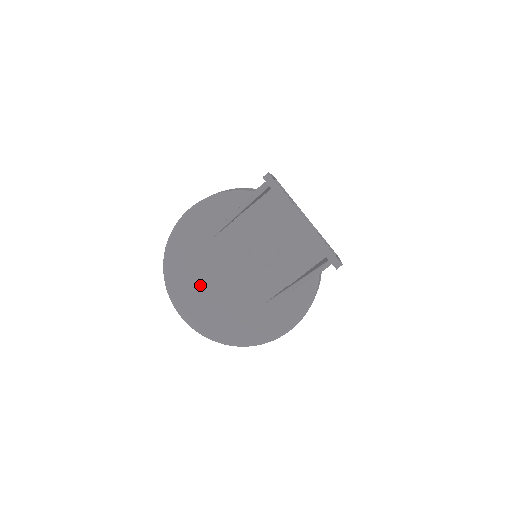
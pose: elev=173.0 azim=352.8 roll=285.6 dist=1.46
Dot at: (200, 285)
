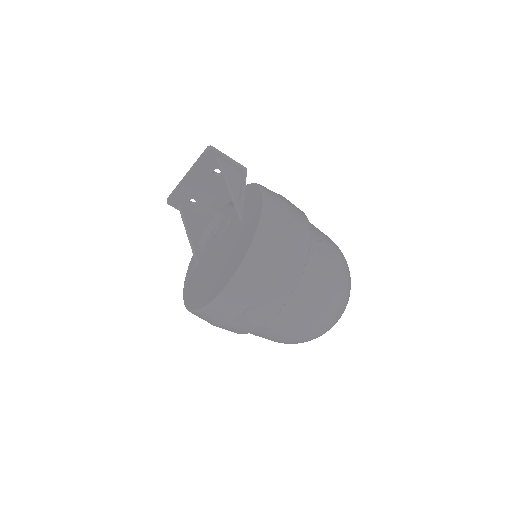
Dot at: (209, 280)
